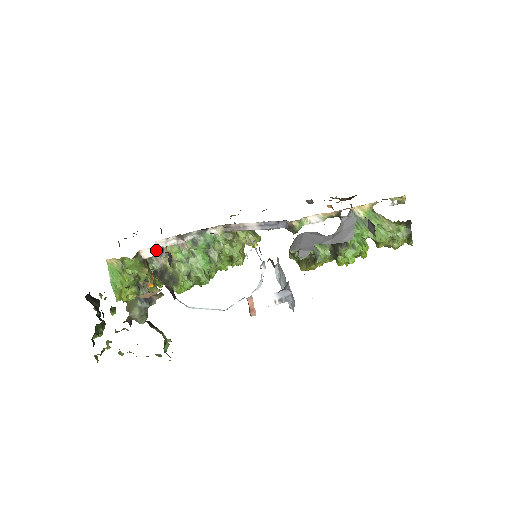
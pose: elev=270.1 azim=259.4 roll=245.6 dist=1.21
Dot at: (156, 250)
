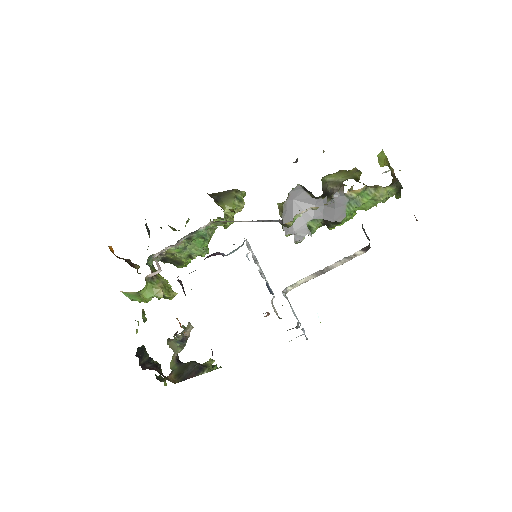
Dot at: (155, 257)
